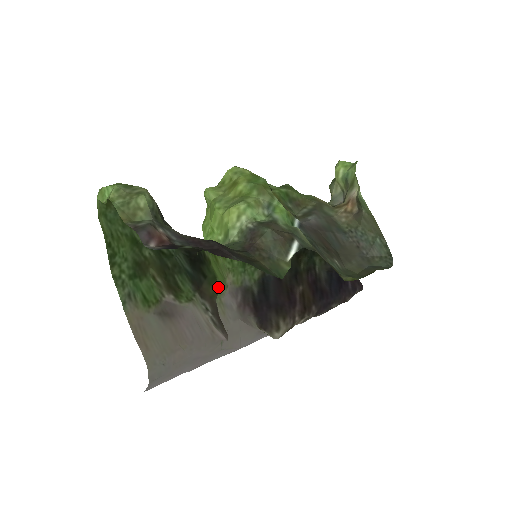
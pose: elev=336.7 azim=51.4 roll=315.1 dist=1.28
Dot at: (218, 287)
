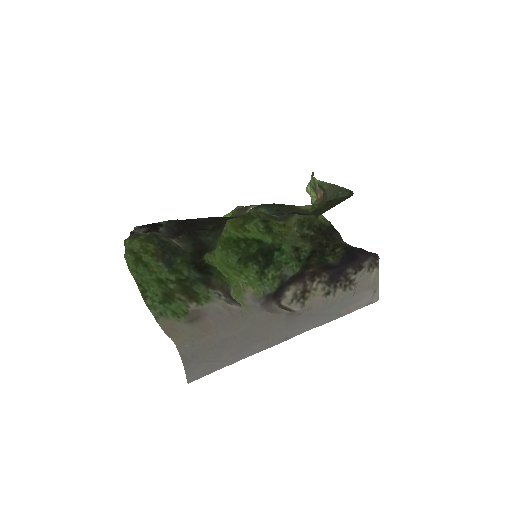
Dot at: (225, 279)
